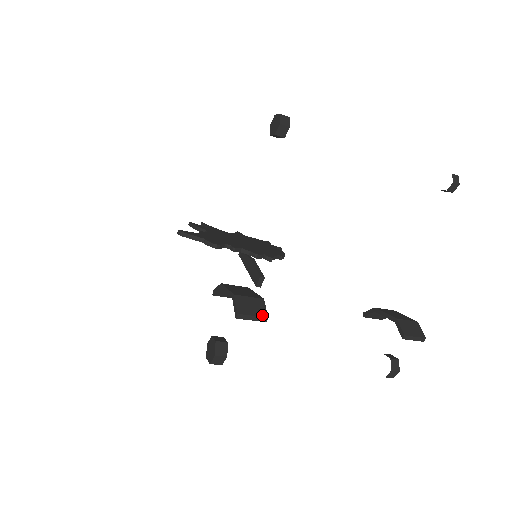
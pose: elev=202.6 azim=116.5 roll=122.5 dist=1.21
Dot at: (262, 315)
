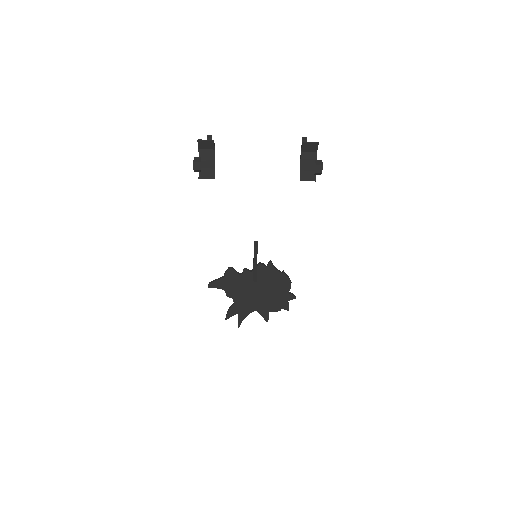
Dot at: (211, 141)
